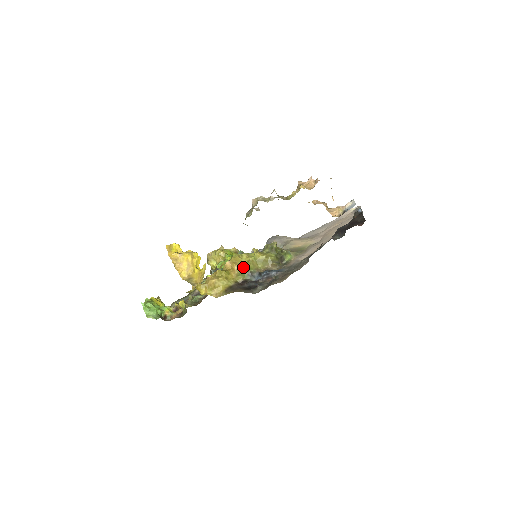
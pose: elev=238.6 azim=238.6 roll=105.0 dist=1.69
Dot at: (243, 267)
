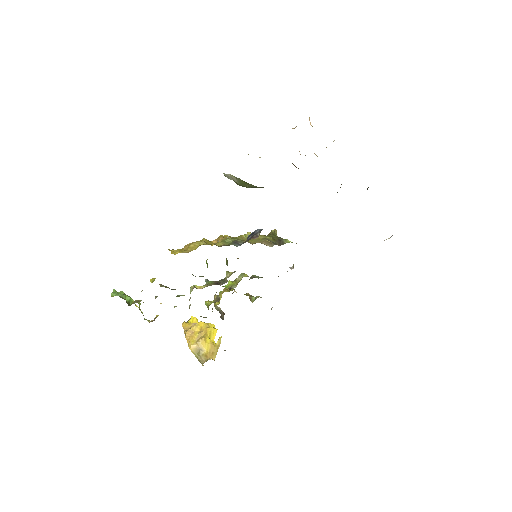
Dot at: (229, 238)
